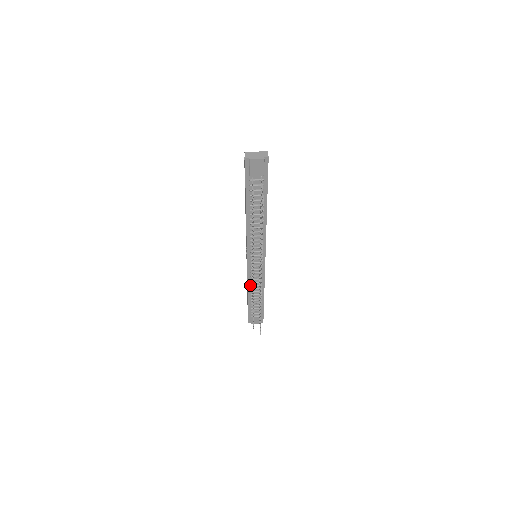
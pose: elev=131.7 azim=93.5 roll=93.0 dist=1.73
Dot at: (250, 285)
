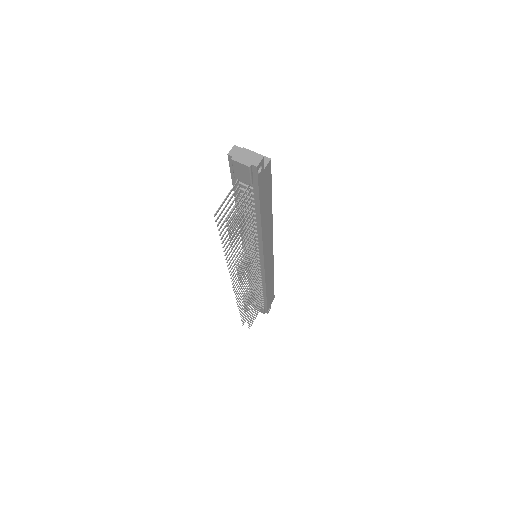
Dot at: occluded
